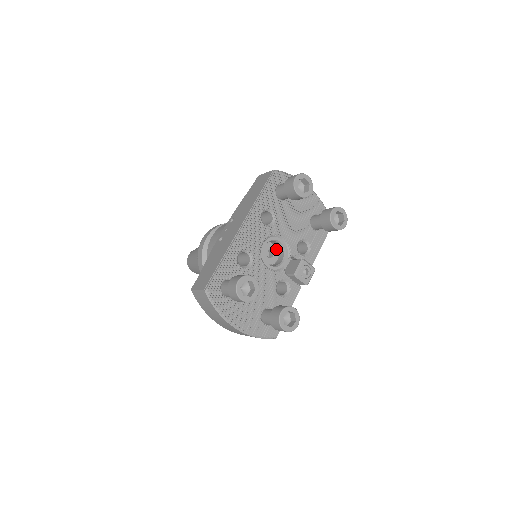
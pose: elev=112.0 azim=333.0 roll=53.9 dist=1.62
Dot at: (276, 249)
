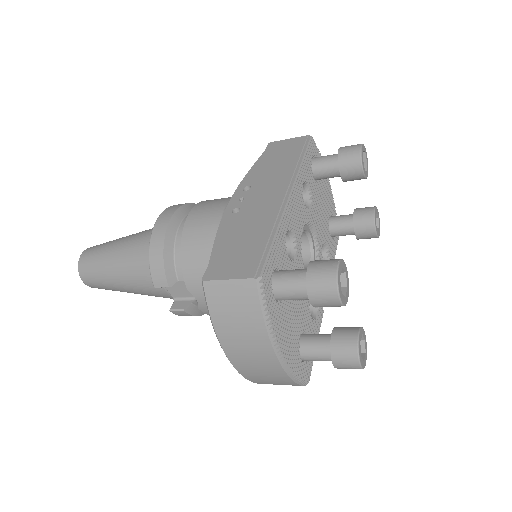
Dot at: occluded
